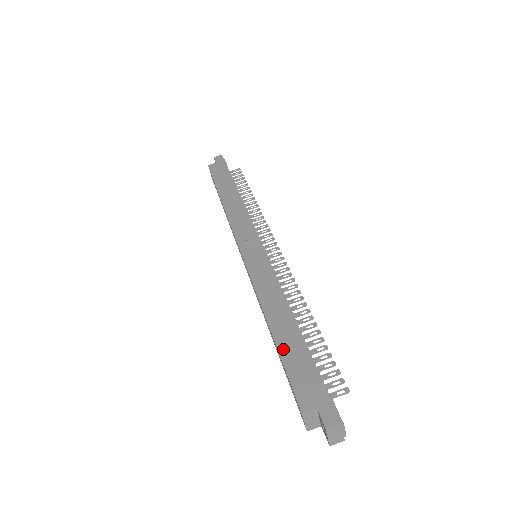
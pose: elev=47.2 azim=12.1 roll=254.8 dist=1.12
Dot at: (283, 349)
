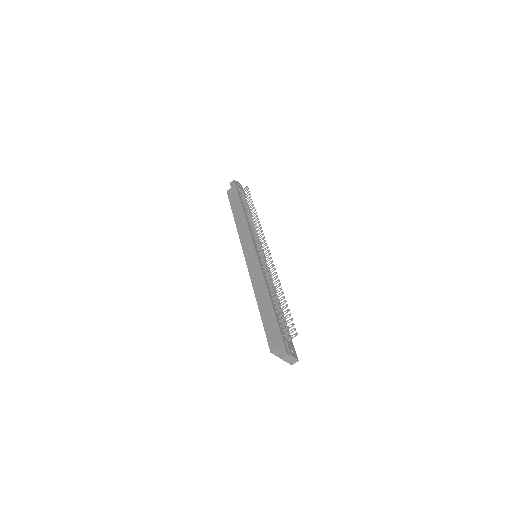
Dot at: (263, 318)
